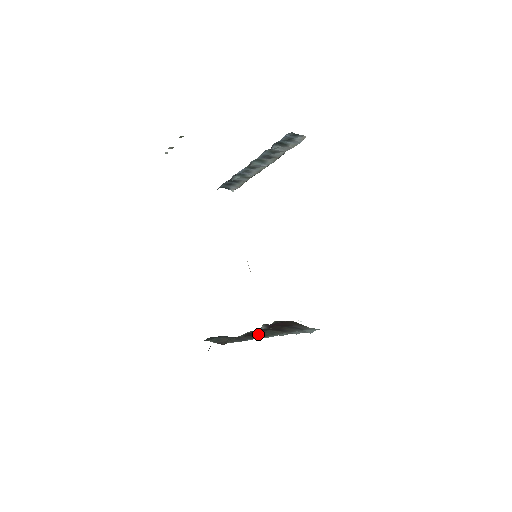
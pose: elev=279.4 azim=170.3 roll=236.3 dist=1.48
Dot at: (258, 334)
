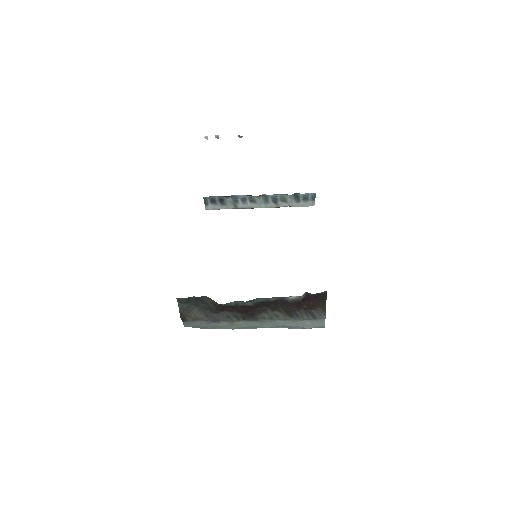
Dot at: (256, 312)
